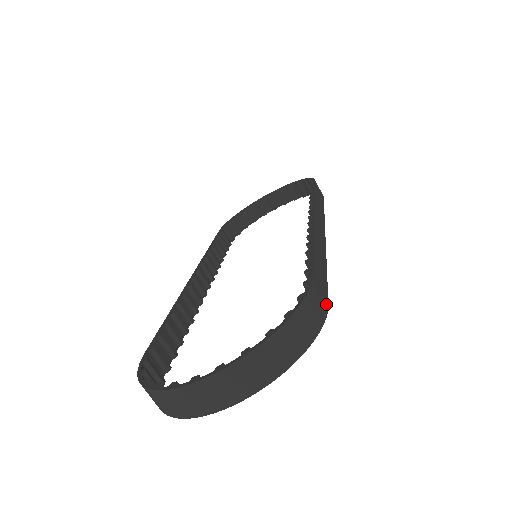
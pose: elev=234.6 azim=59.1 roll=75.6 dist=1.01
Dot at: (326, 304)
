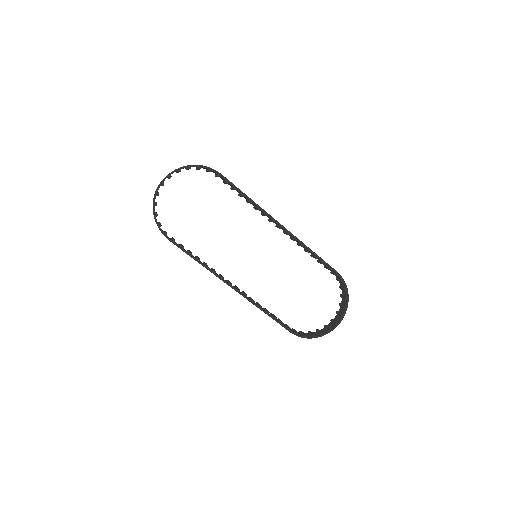
Dot at: (220, 173)
